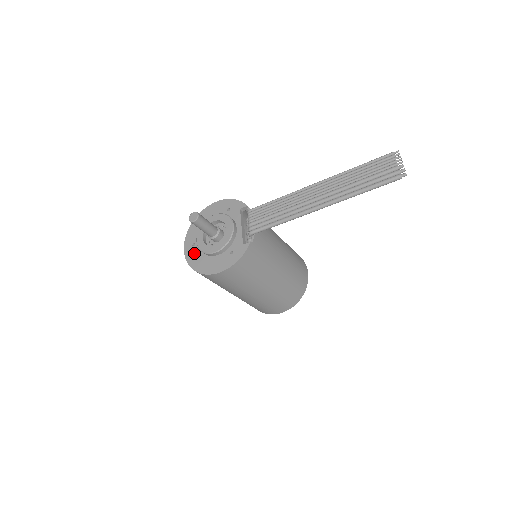
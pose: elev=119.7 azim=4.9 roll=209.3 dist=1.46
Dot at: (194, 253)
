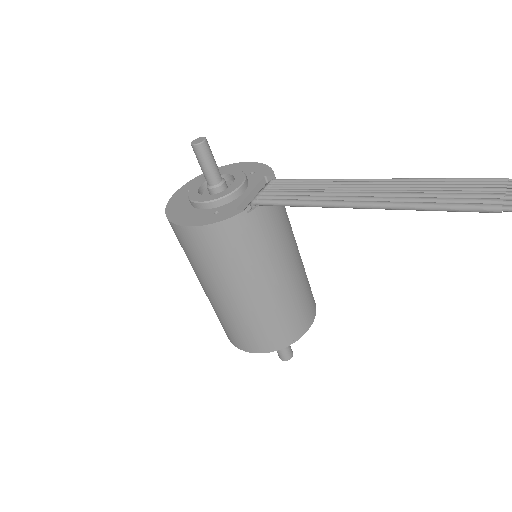
Dot at: (181, 198)
